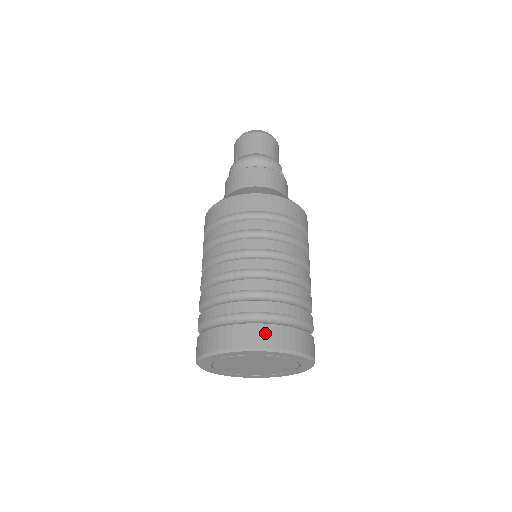
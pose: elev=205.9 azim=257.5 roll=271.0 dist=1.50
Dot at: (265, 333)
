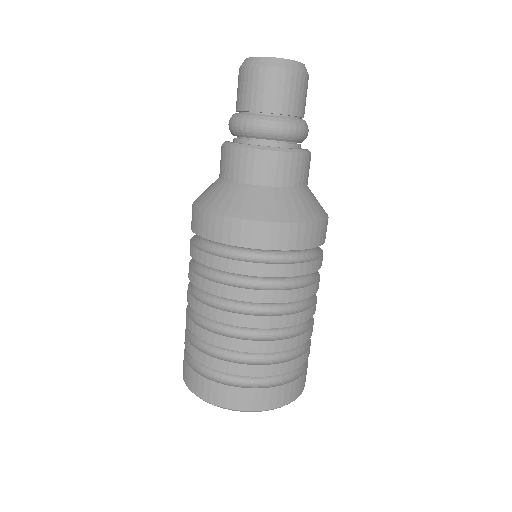
Dot at: (290, 391)
